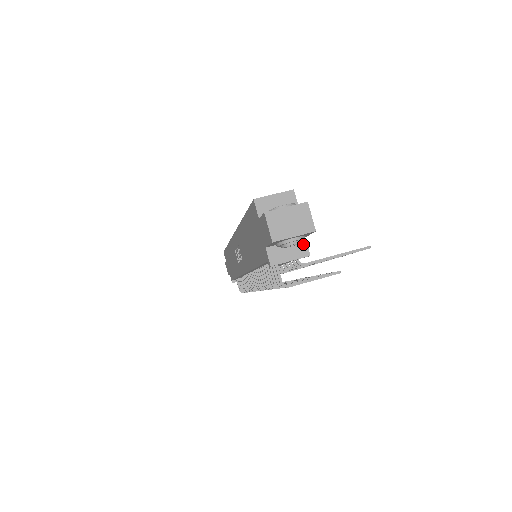
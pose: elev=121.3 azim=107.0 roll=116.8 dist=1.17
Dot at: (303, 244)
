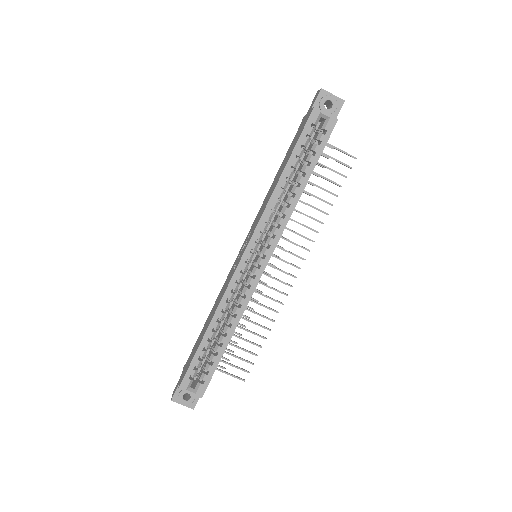
Dot at: occluded
